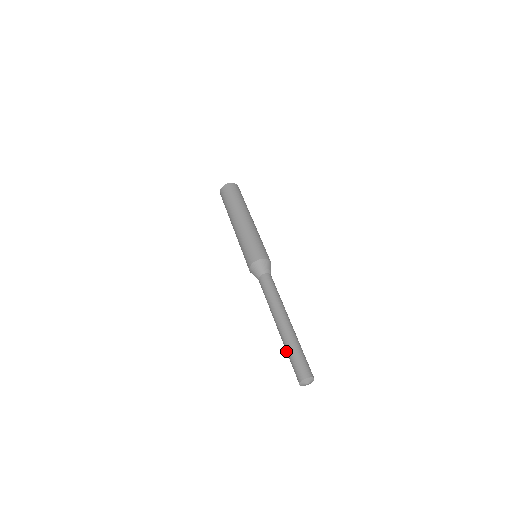
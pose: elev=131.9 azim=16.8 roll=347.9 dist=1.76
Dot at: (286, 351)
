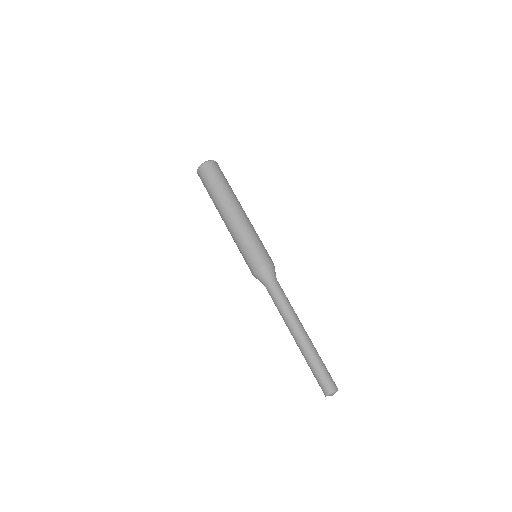
Dot at: occluded
